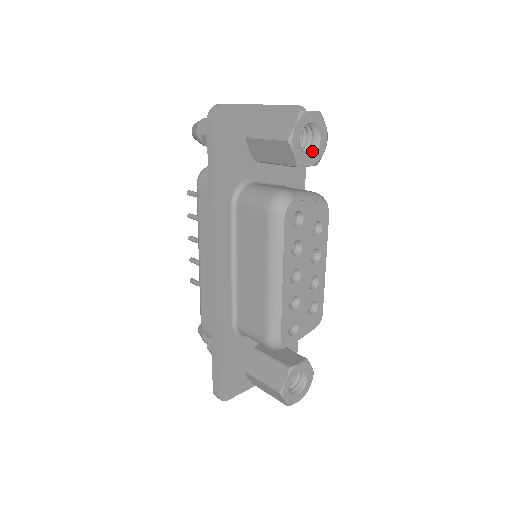
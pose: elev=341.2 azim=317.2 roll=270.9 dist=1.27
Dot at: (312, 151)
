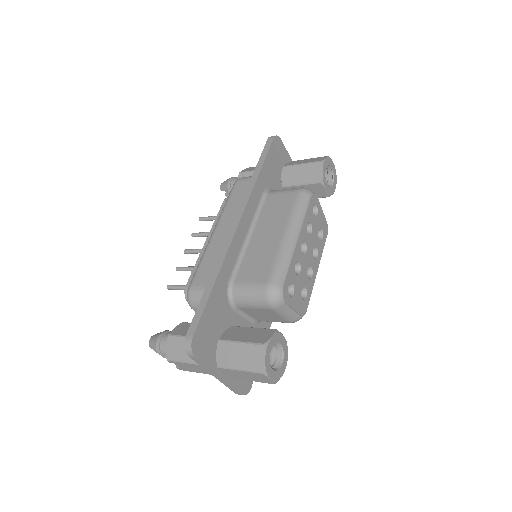
Dot at: (328, 185)
